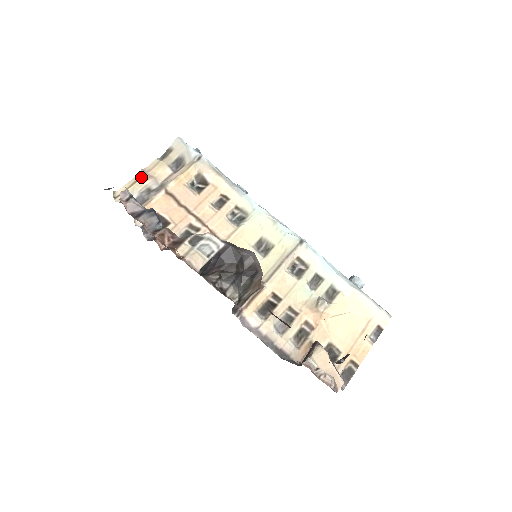
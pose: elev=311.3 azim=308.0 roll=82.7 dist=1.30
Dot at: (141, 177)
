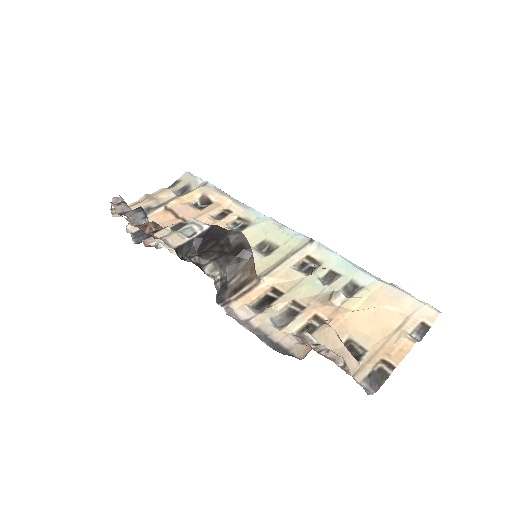
Dot at: (144, 200)
